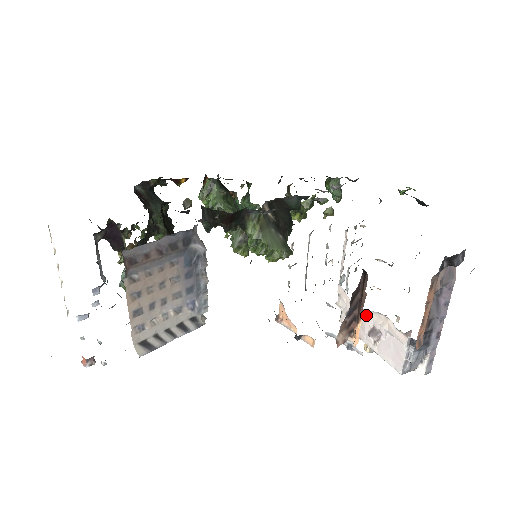
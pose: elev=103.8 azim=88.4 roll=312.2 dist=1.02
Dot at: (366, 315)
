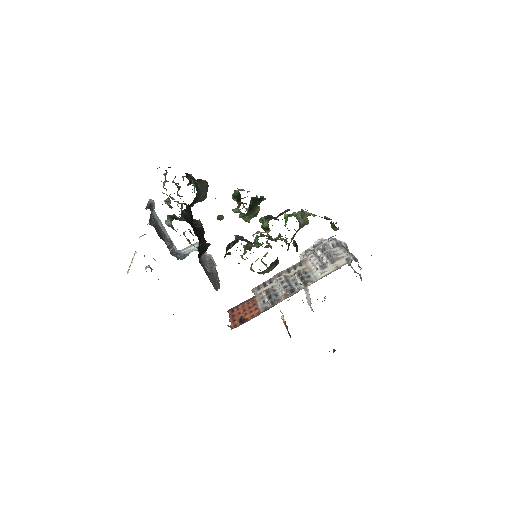
Dot at: occluded
